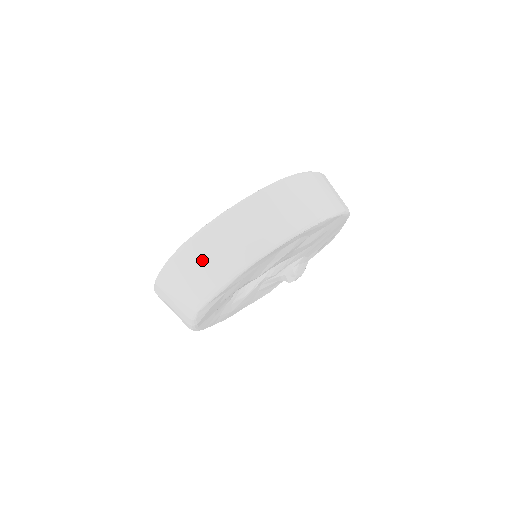
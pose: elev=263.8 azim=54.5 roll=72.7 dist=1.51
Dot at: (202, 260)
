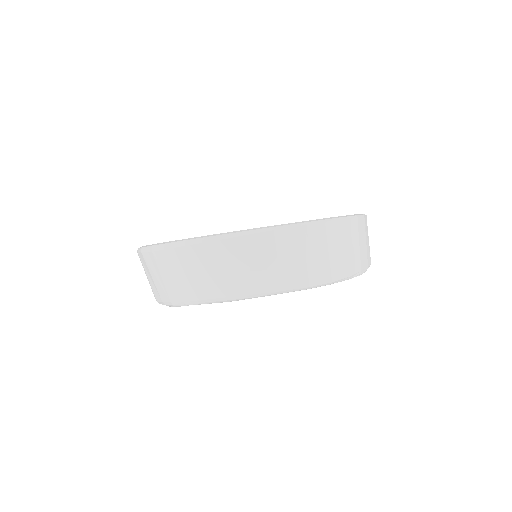
Dot at: (227, 264)
